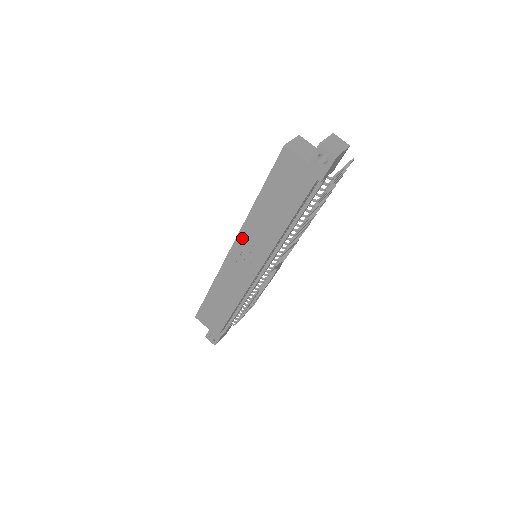
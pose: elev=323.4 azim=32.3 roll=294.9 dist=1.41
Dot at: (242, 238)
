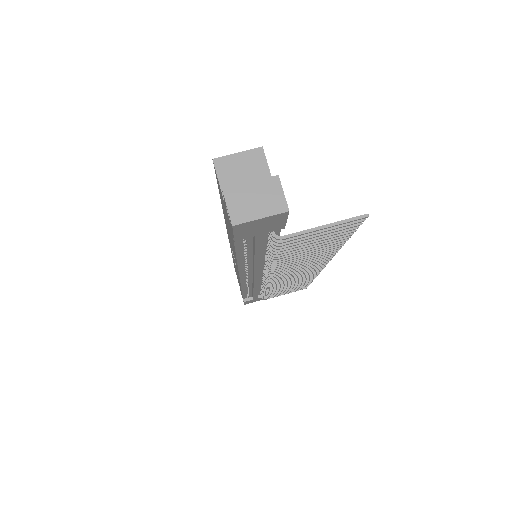
Dot at: occluded
